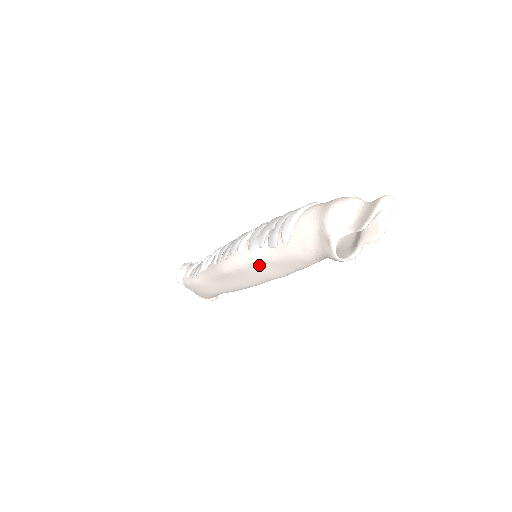
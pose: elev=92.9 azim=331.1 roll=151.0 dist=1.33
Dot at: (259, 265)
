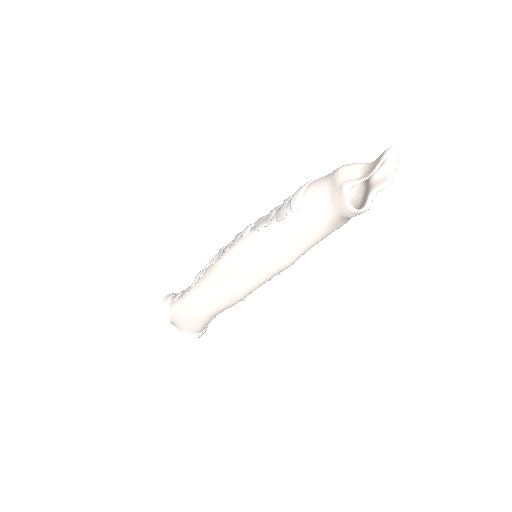
Dot at: (264, 248)
